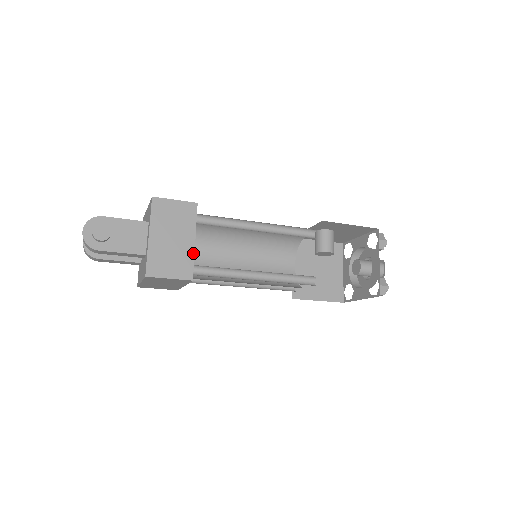
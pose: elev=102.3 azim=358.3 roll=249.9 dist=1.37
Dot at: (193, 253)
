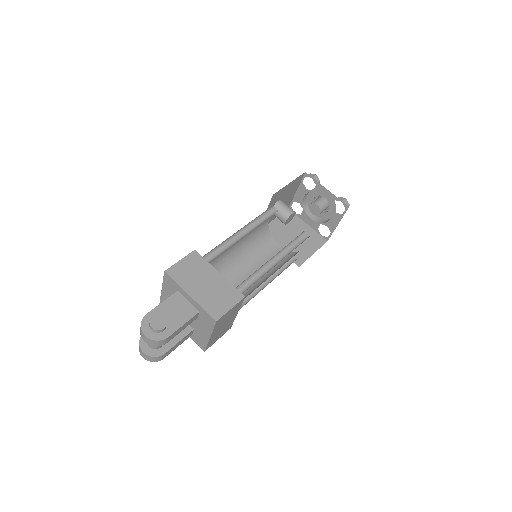
Dot at: (226, 281)
